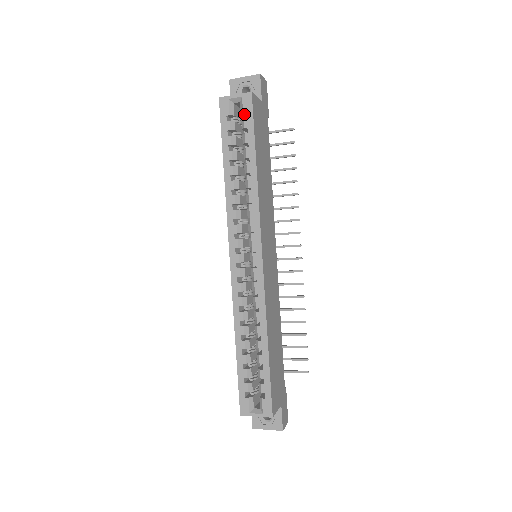
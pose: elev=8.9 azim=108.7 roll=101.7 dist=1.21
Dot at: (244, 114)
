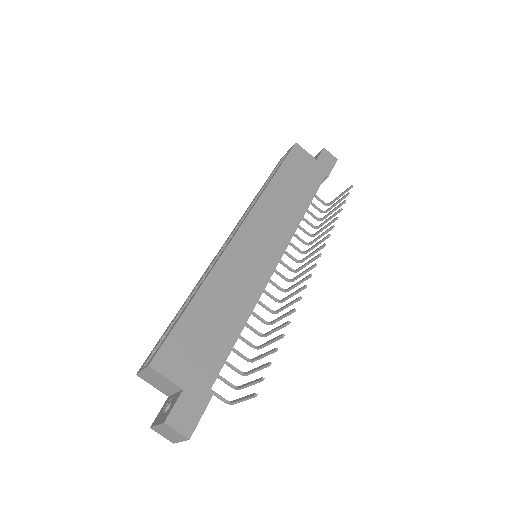
Dot at: occluded
